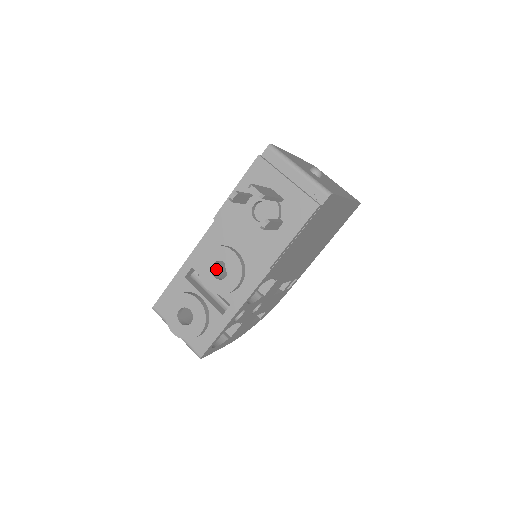
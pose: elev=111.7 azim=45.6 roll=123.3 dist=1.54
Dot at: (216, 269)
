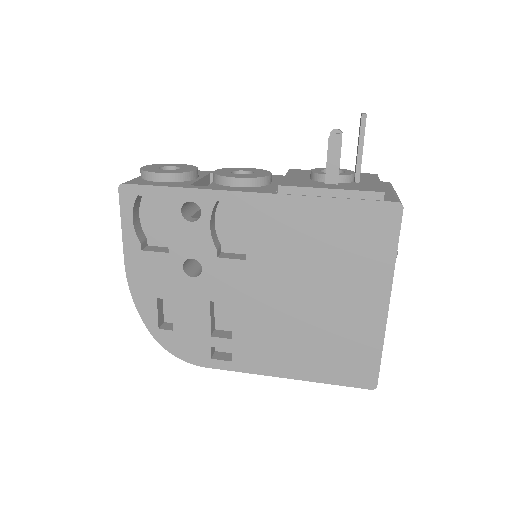
Dot at: occluded
